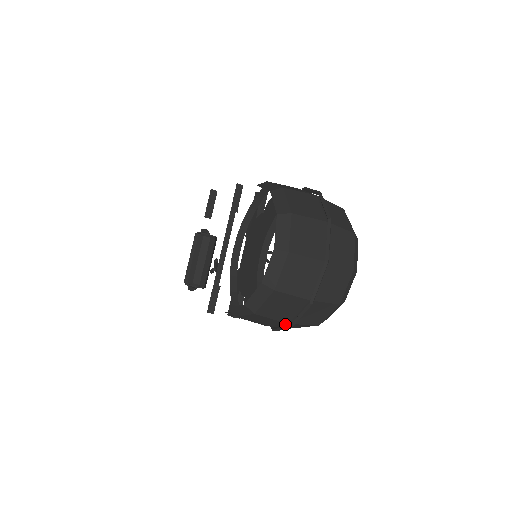
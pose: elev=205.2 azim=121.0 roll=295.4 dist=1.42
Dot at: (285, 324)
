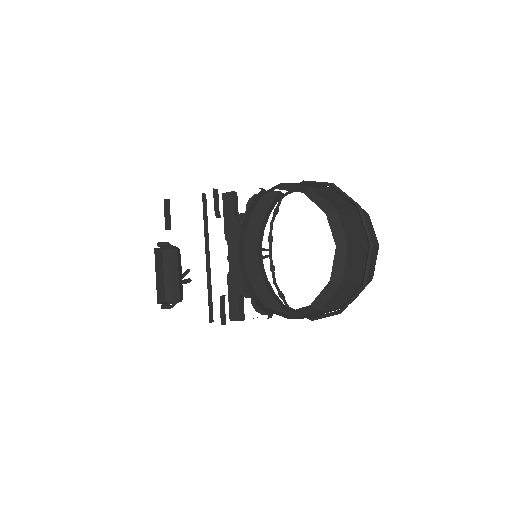
Dot at: occluded
